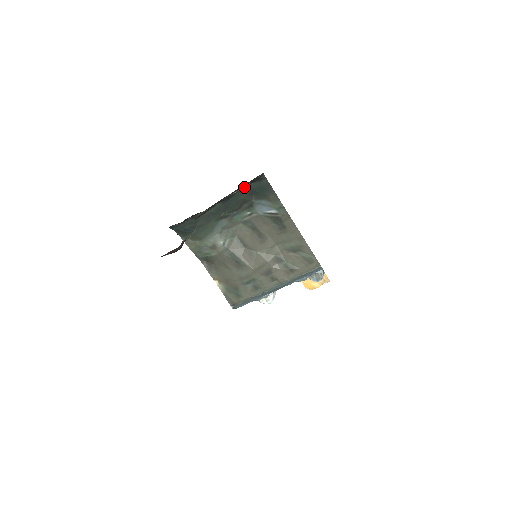
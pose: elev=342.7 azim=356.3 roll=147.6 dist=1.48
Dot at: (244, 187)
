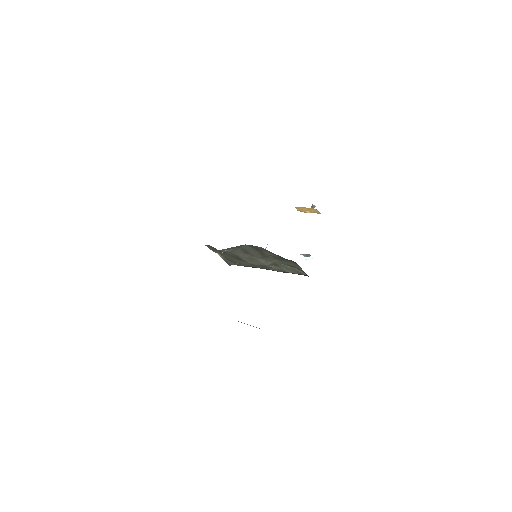
Dot at: occluded
